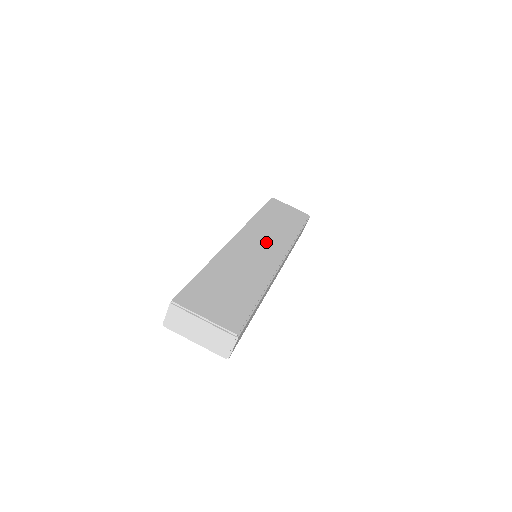
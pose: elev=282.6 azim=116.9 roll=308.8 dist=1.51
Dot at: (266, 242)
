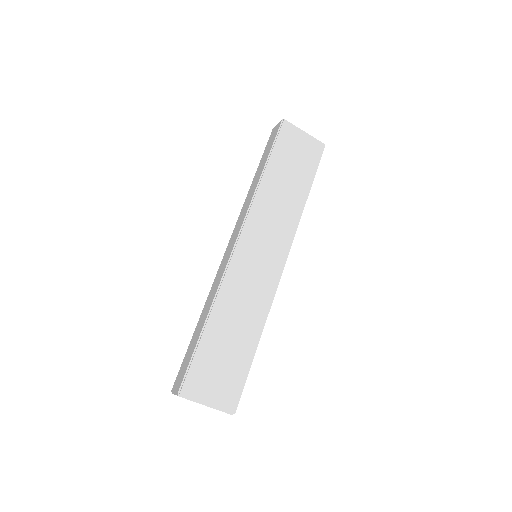
Dot at: (268, 242)
